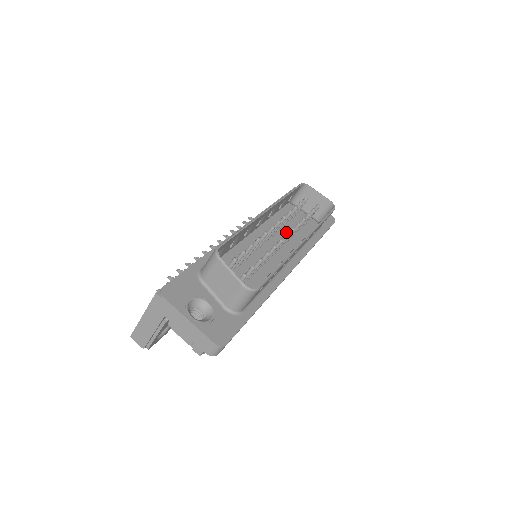
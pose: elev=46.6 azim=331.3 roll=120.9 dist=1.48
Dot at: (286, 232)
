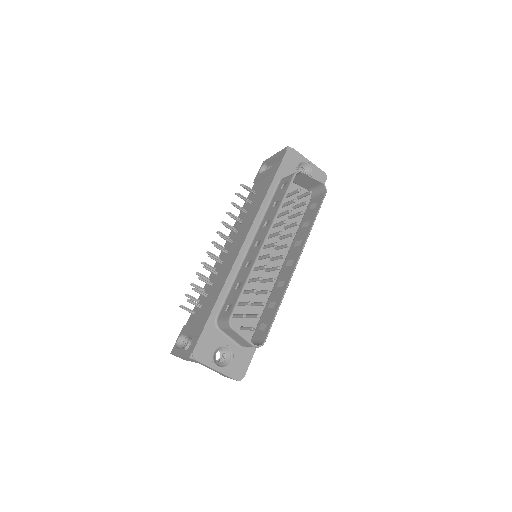
Dot at: occluded
